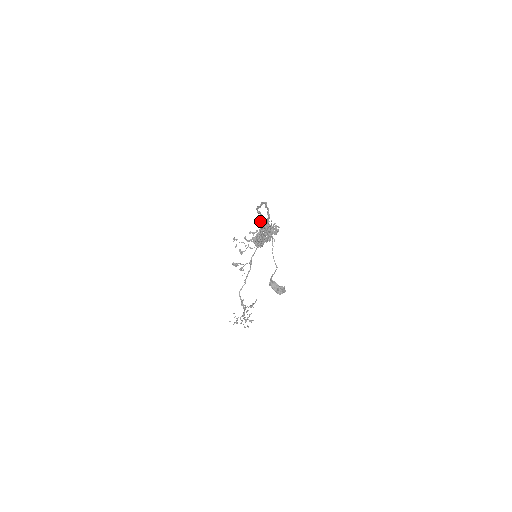
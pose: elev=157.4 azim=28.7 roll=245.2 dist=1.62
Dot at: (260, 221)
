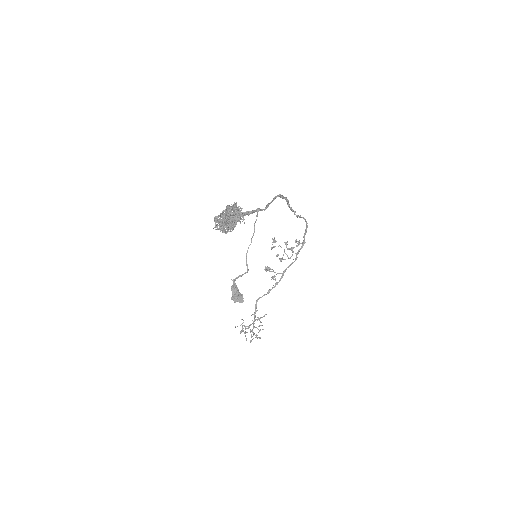
Dot at: (305, 230)
